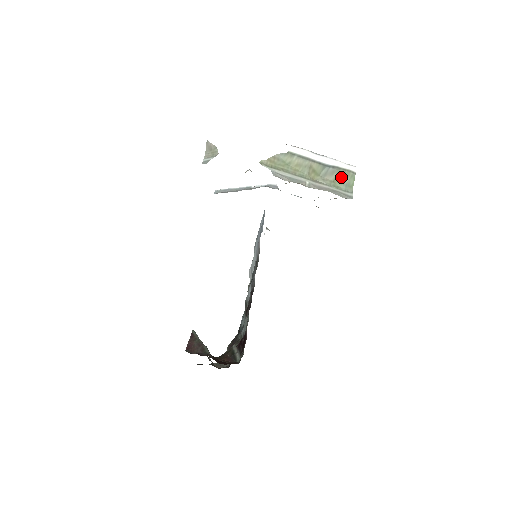
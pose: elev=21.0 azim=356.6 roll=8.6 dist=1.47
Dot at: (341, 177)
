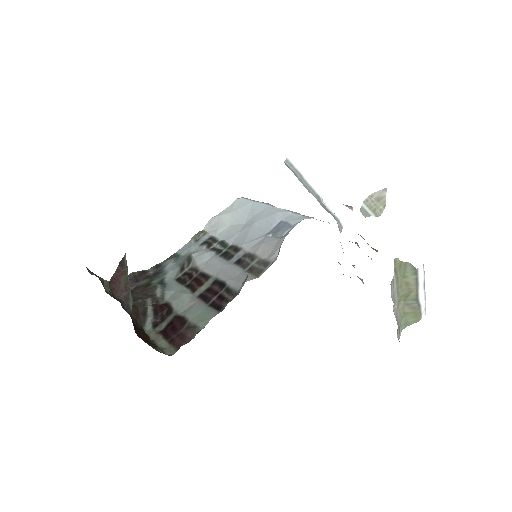
Dot at: (412, 315)
